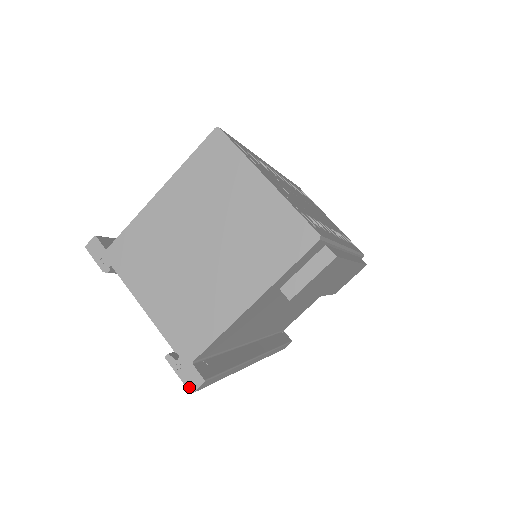
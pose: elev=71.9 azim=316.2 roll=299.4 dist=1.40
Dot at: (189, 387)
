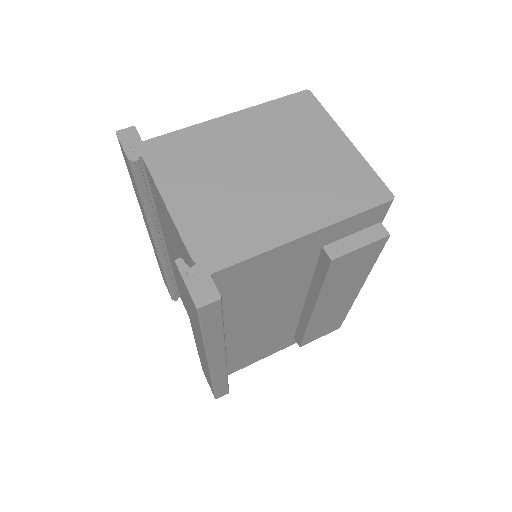
Dot at: (197, 300)
